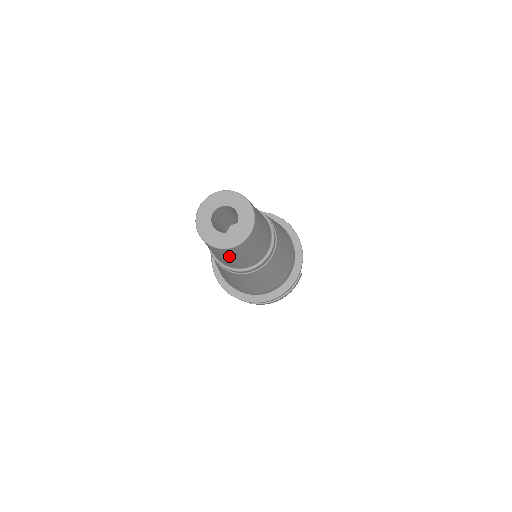
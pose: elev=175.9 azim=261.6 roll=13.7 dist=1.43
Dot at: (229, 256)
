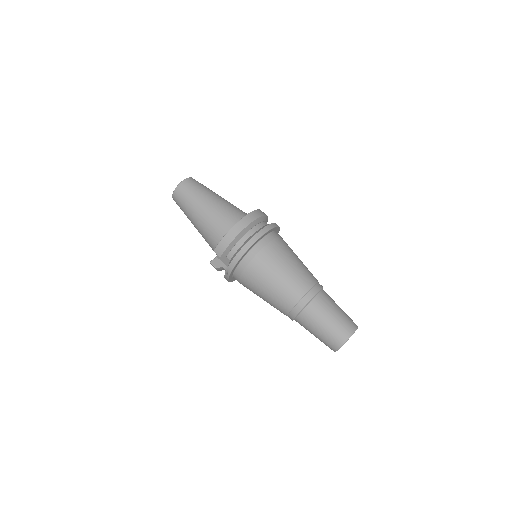
Dot at: occluded
